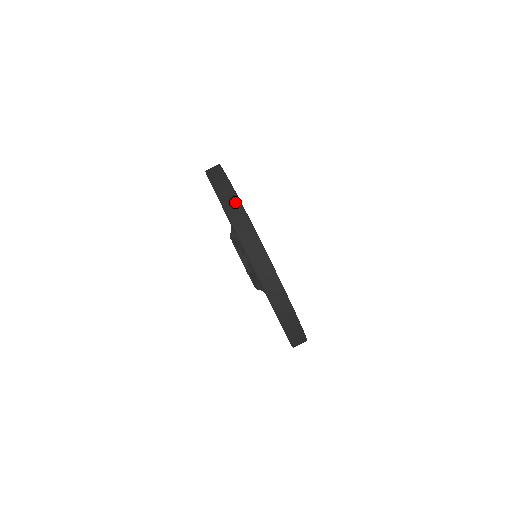
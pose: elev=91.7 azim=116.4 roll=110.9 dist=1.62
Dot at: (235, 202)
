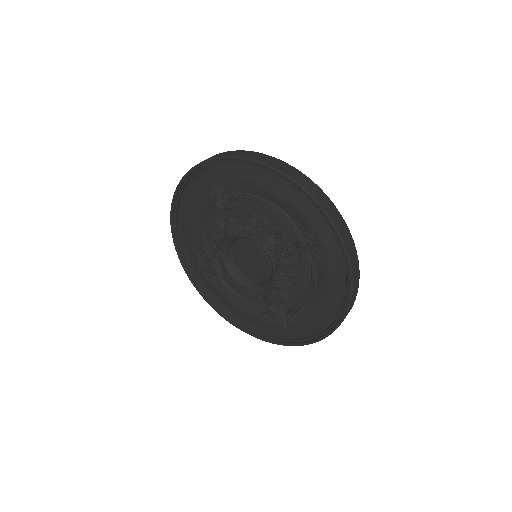
Dot at: occluded
